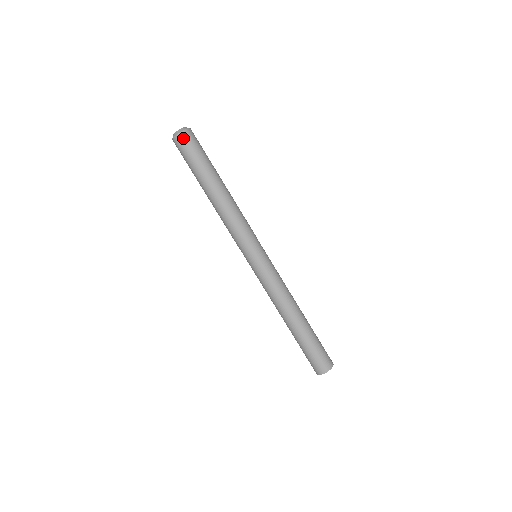
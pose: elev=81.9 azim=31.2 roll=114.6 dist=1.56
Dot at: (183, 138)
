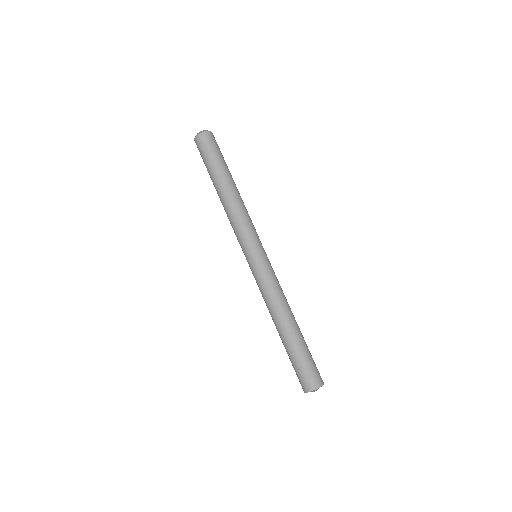
Dot at: (201, 139)
